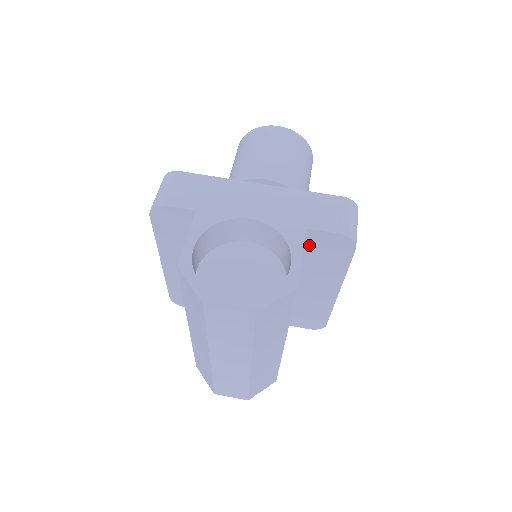
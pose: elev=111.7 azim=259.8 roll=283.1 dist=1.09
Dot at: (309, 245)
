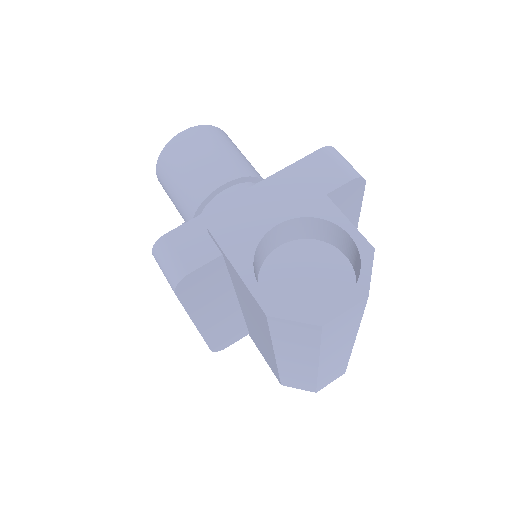
Dot at: occluded
